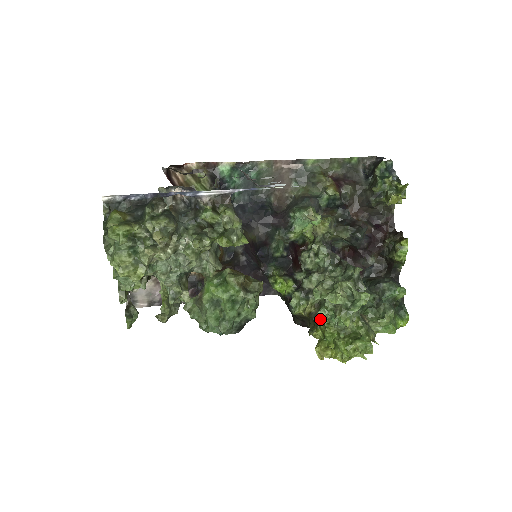
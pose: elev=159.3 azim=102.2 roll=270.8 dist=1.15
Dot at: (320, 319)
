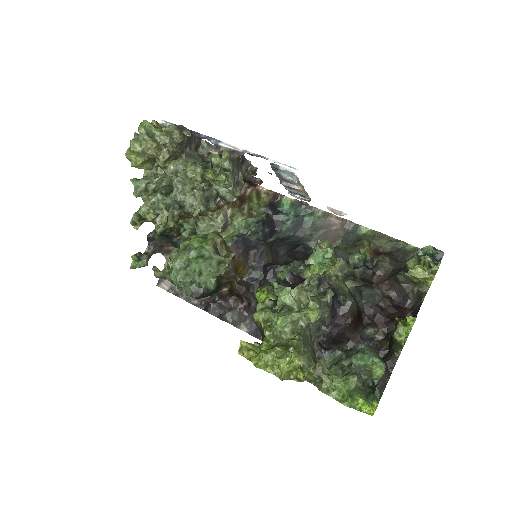
Dot at: occluded
